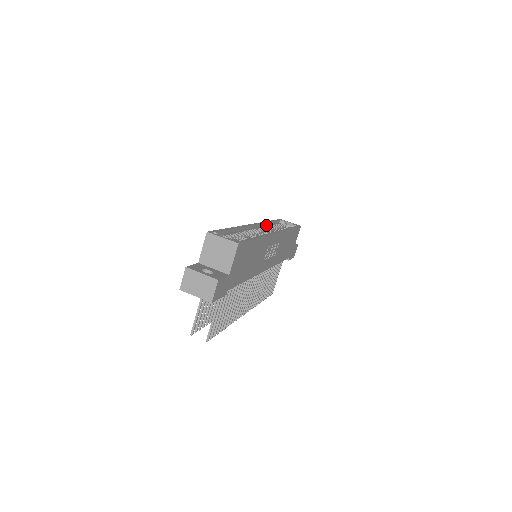
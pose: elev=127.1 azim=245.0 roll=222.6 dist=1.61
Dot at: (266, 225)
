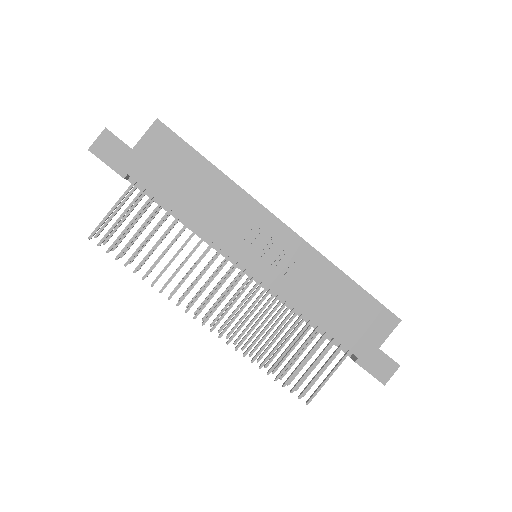
Dot at: occluded
